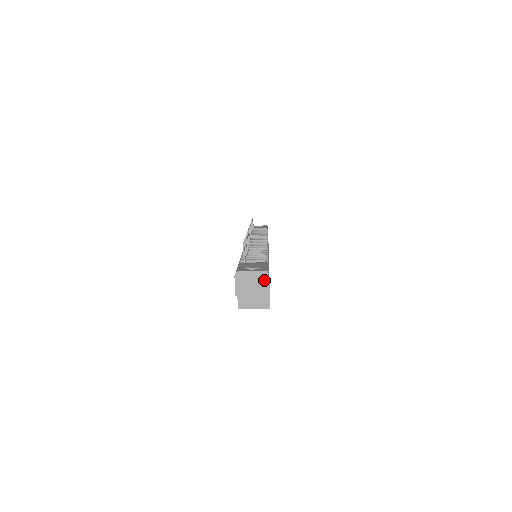
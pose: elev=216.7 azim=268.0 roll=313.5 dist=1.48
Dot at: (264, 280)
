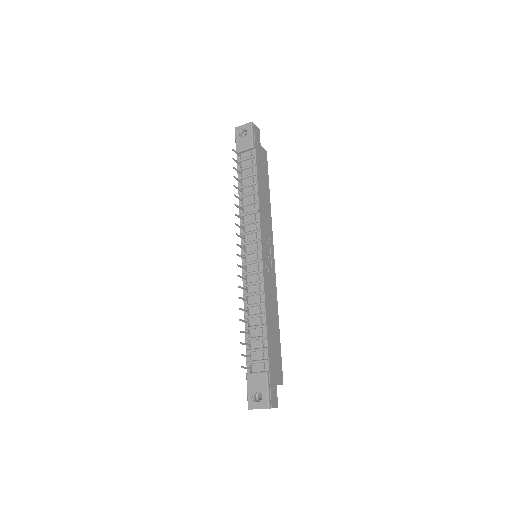
Dot at: (269, 408)
